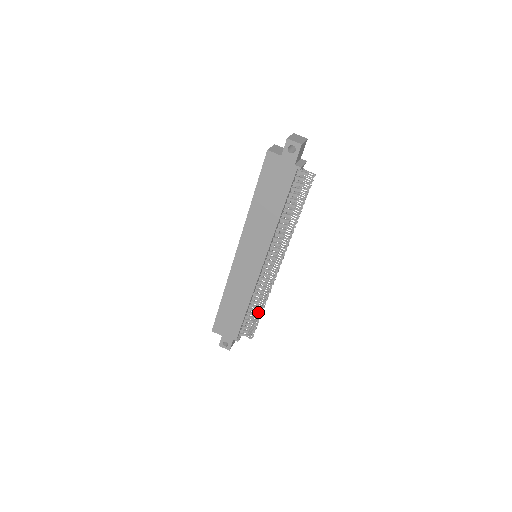
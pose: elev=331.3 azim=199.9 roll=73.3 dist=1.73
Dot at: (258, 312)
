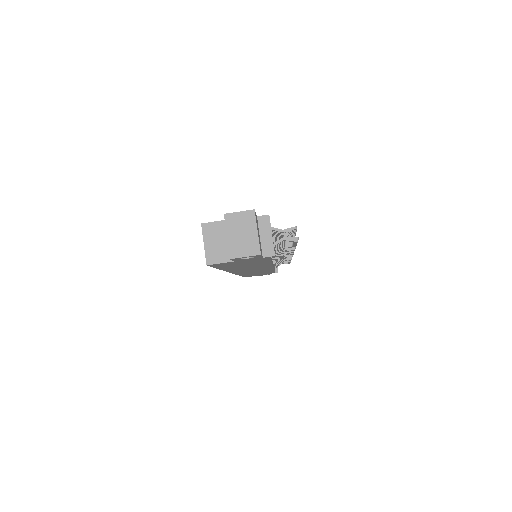
Dot at: occluded
